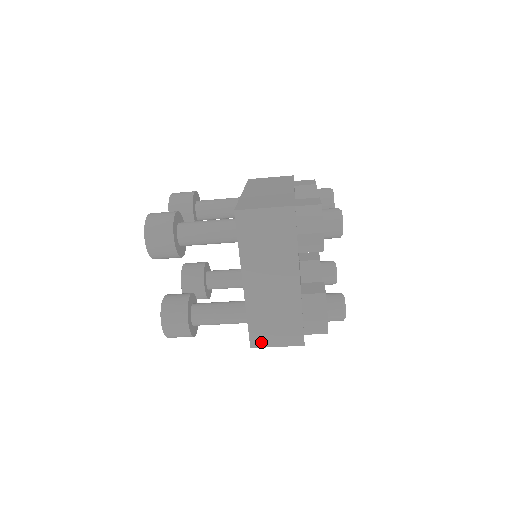
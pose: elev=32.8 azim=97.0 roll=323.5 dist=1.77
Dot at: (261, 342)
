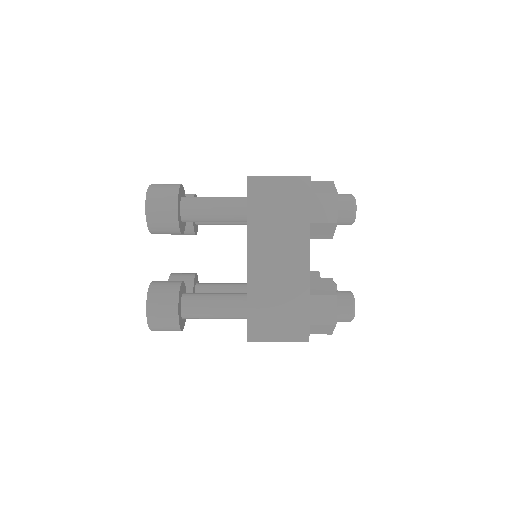
Dot at: occluded
